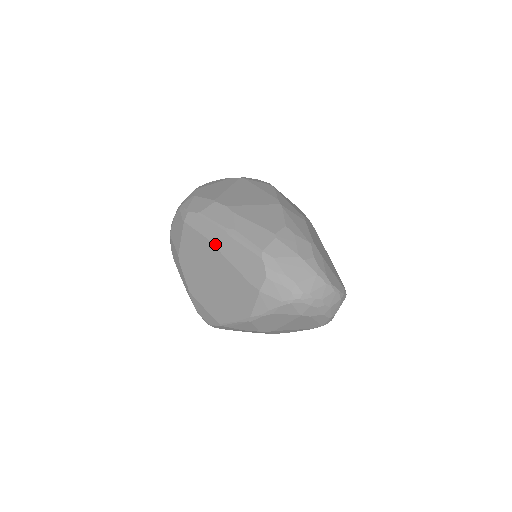
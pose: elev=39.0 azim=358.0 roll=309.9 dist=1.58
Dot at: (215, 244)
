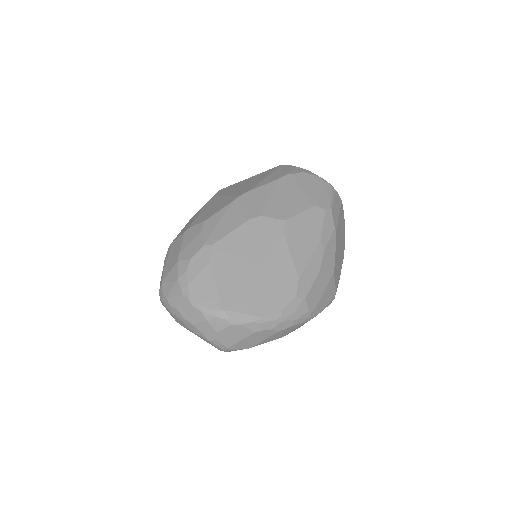
Dot at: occluded
